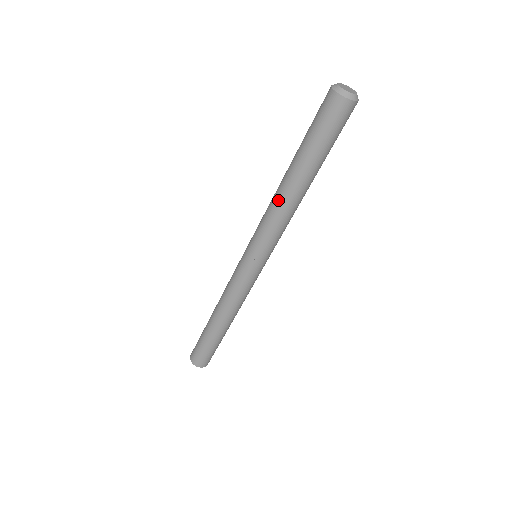
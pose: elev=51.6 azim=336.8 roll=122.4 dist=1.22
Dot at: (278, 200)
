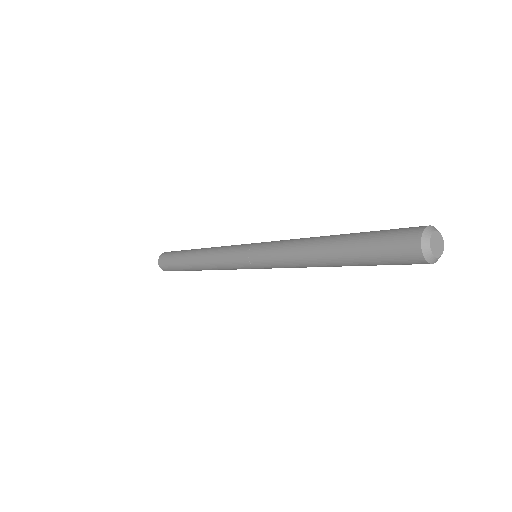
Dot at: (301, 252)
